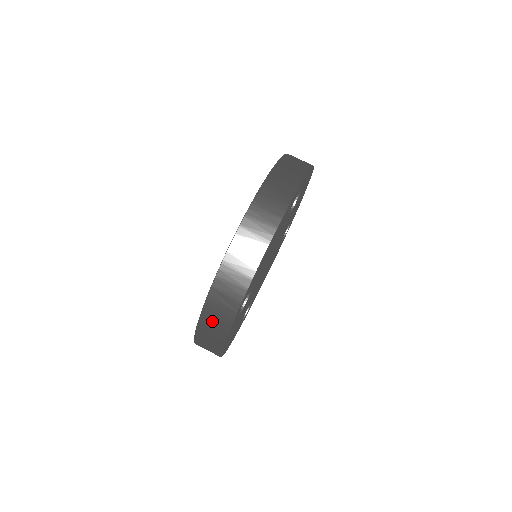
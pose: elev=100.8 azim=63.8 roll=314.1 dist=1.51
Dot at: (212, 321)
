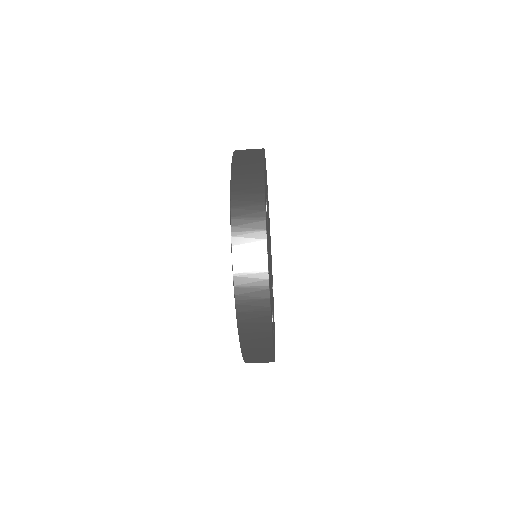
Dot at: (255, 358)
